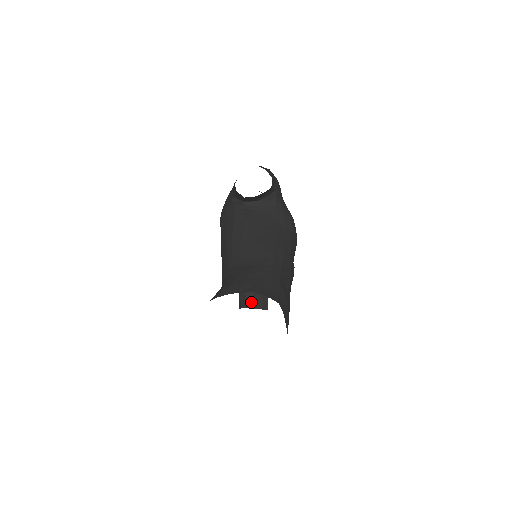
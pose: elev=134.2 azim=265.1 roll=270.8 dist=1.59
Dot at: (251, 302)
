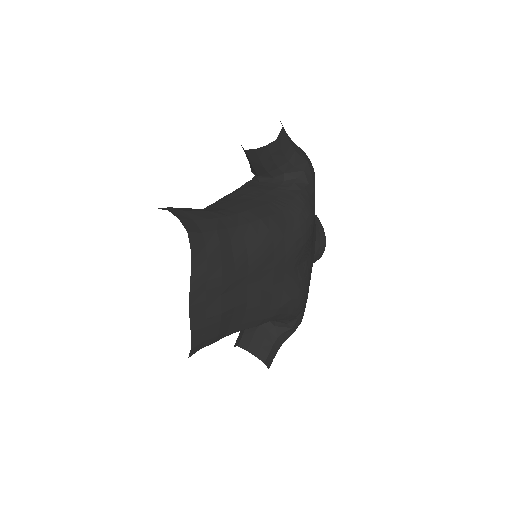
Dot at: (247, 340)
